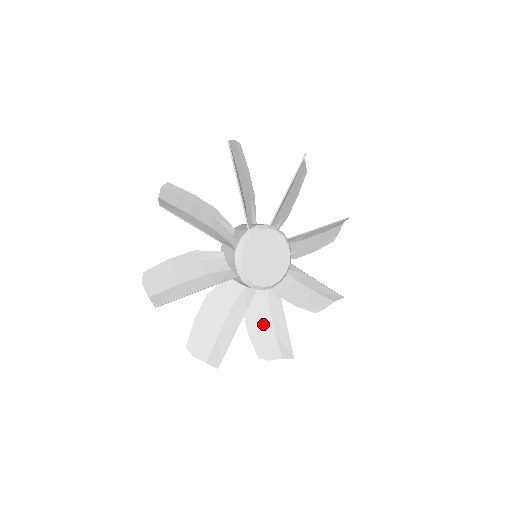
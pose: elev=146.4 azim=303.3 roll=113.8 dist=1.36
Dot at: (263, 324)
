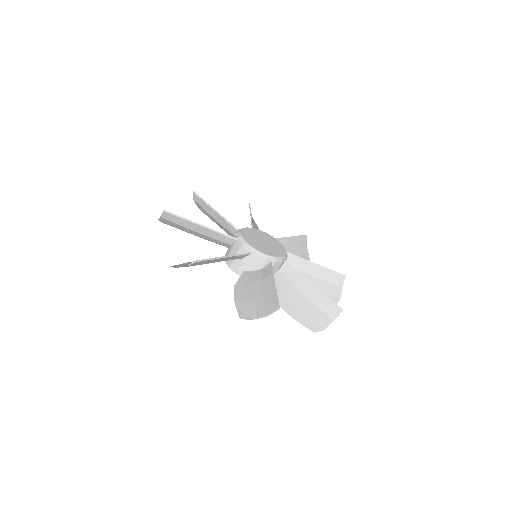
Dot at: (296, 300)
